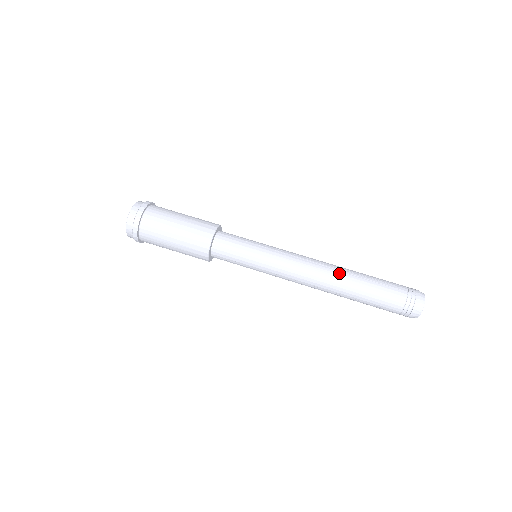
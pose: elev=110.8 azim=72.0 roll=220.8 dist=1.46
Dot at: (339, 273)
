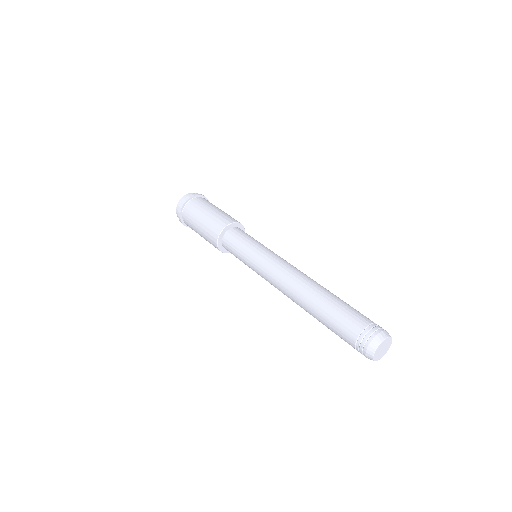
Dot at: occluded
